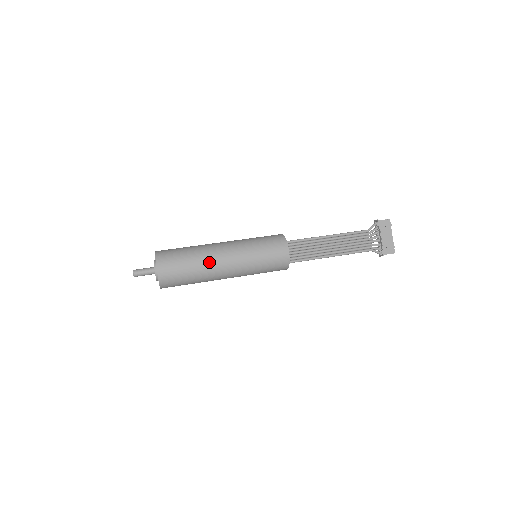
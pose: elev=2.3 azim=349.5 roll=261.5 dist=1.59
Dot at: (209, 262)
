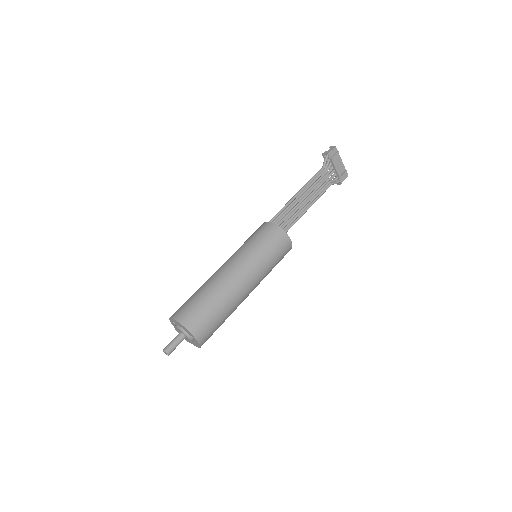
Dot at: (235, 297)
